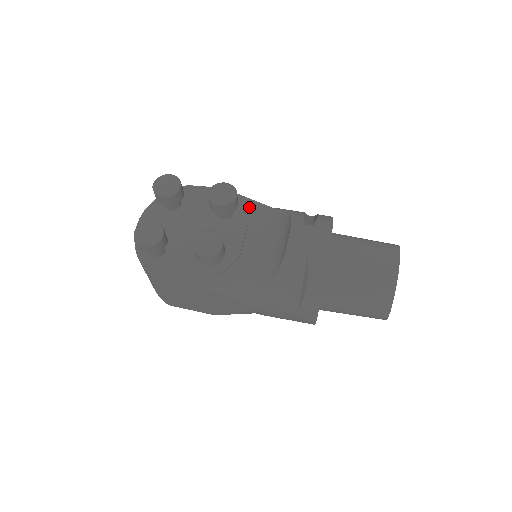
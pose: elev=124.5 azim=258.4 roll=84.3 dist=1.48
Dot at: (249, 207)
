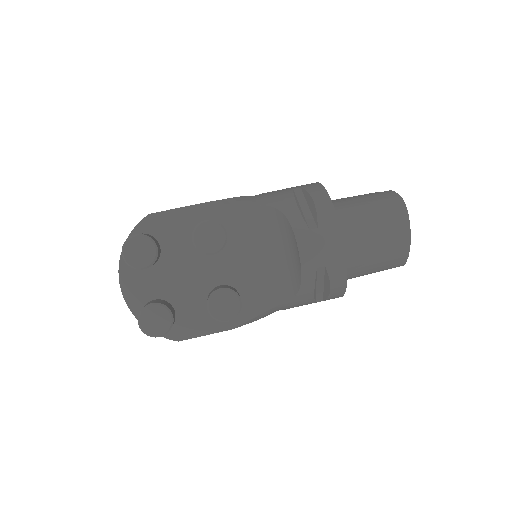
Dot at: (232, 216)
